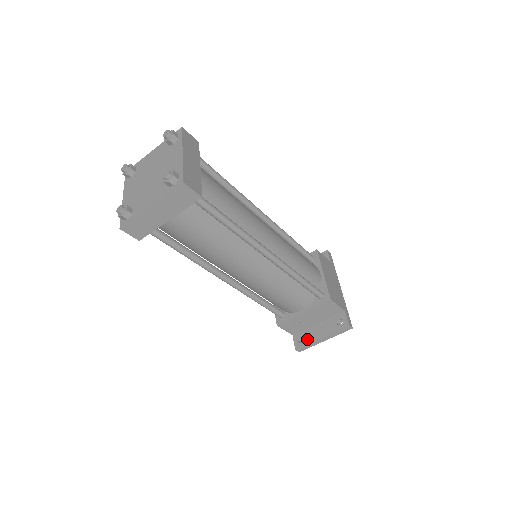
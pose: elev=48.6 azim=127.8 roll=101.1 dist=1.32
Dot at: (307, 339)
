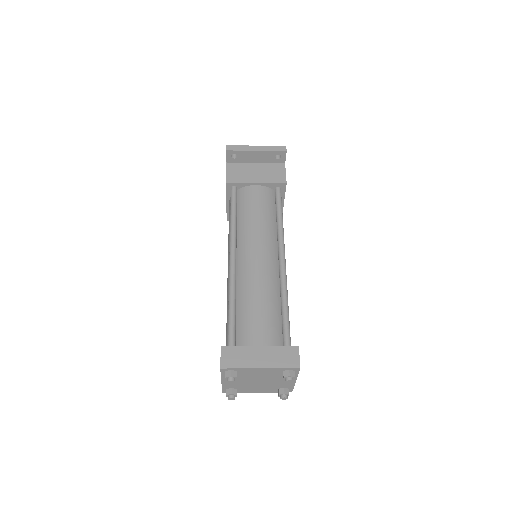
Dot at: occluded
